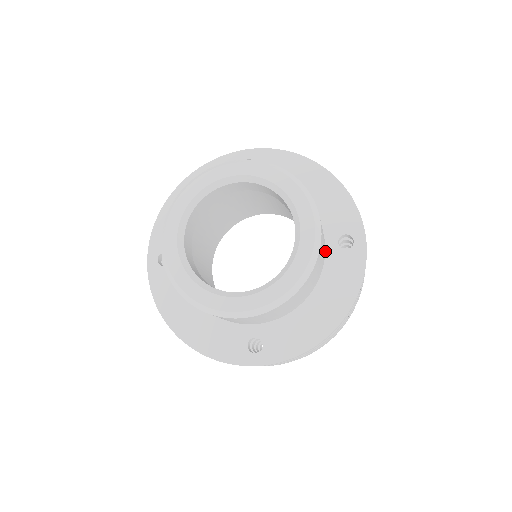
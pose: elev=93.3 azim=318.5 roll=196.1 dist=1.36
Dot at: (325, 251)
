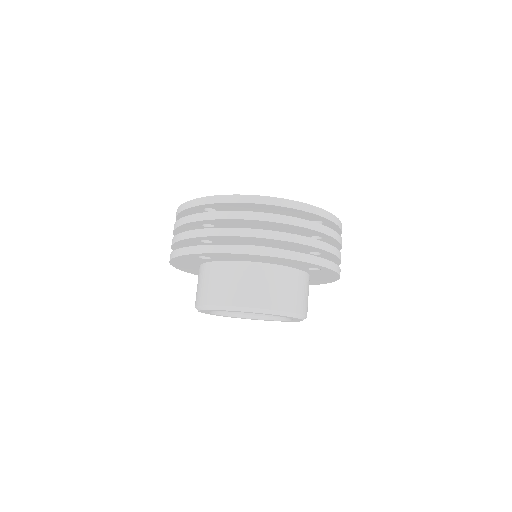
Dot at: occluded
